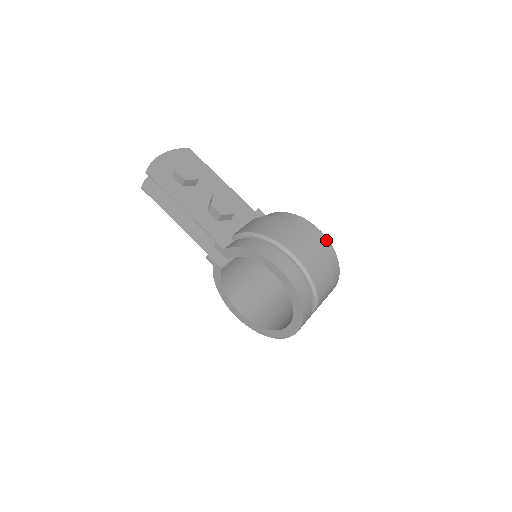
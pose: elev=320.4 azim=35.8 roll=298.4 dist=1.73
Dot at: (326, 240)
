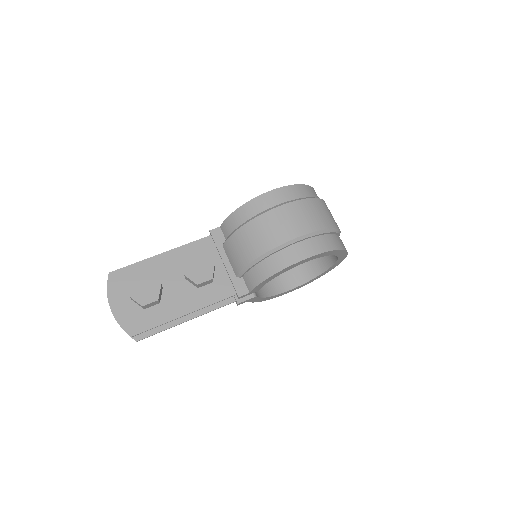
Dot at: (286, 189)
